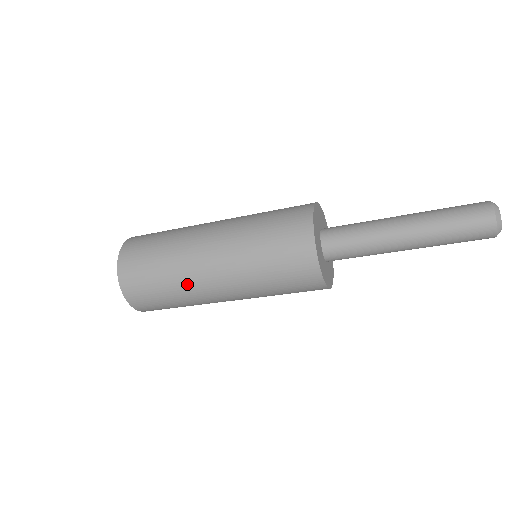
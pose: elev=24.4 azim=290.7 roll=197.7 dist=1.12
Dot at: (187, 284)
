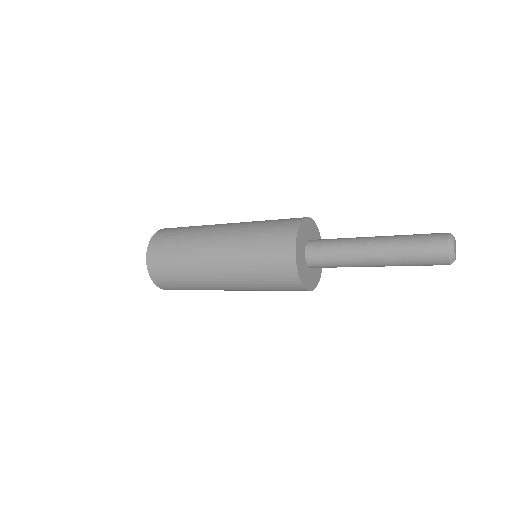
Dot at: (194, 255)
